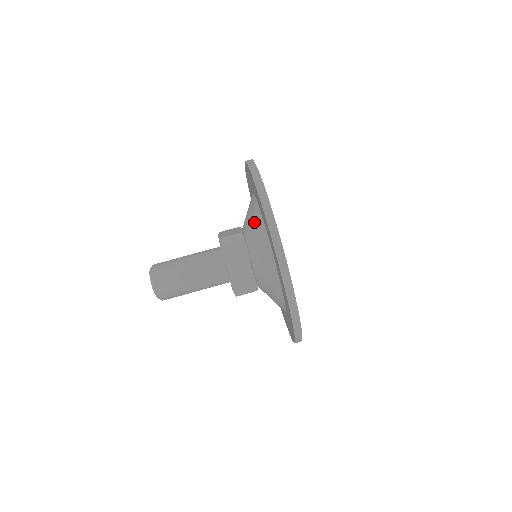
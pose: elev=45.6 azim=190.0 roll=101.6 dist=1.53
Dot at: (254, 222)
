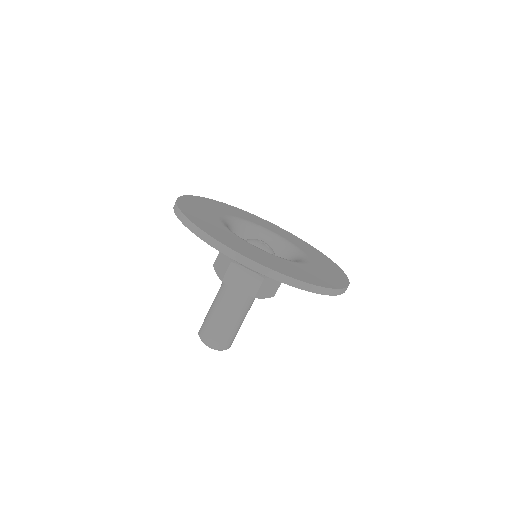
Dot at: occluded
